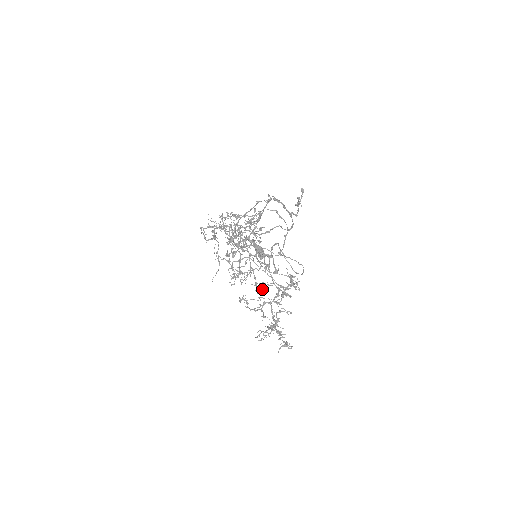
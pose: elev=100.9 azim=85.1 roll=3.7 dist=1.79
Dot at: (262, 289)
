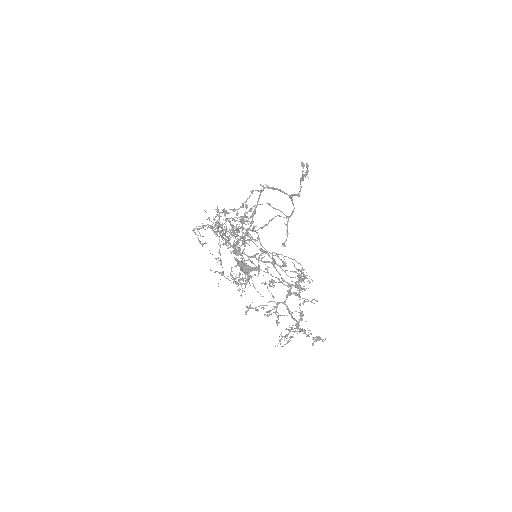
Dot at: (274, 286)
